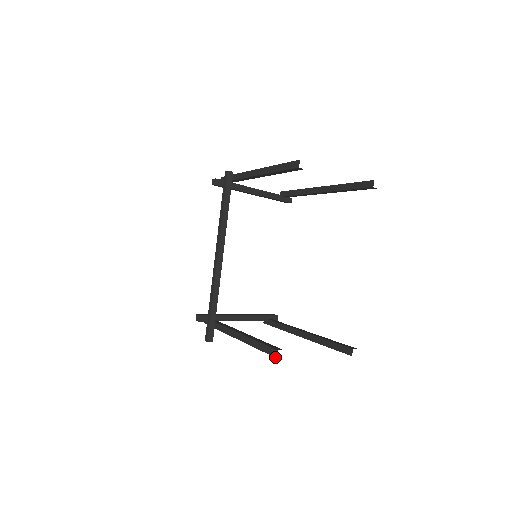
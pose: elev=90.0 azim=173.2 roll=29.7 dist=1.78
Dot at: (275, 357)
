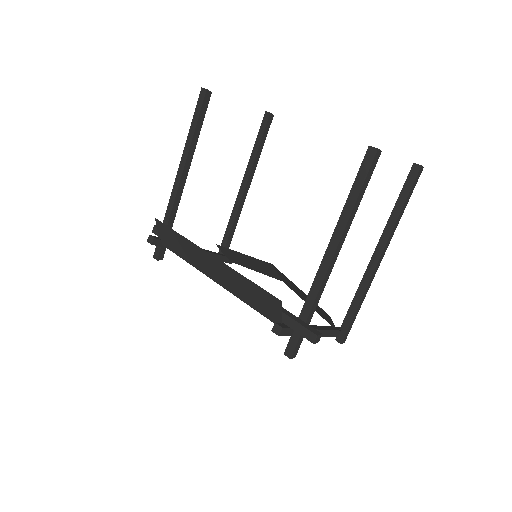
Dot at: (376, 152)
